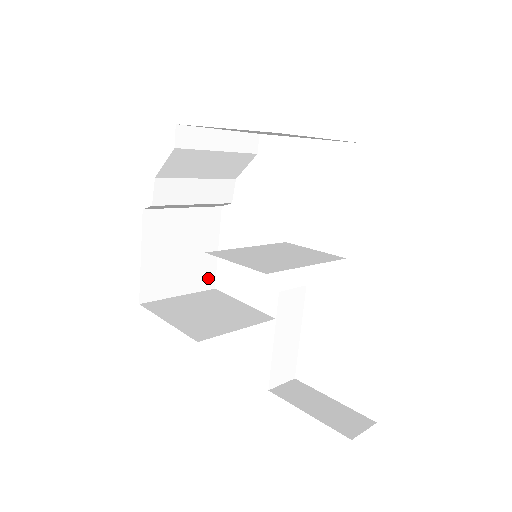
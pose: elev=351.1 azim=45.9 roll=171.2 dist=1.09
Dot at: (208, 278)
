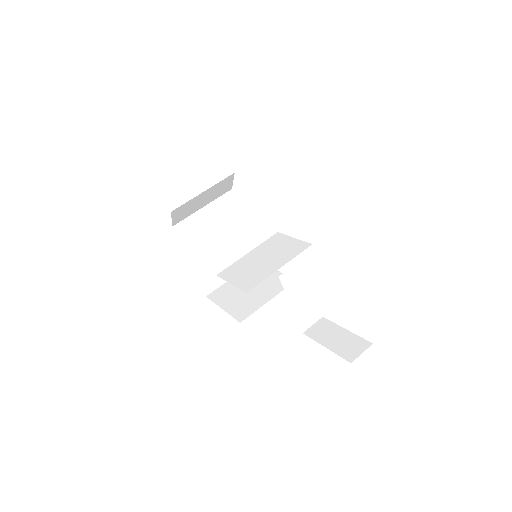
Dot at: occluded
